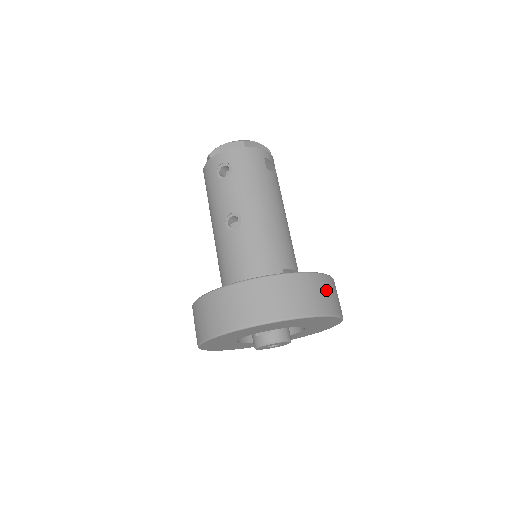
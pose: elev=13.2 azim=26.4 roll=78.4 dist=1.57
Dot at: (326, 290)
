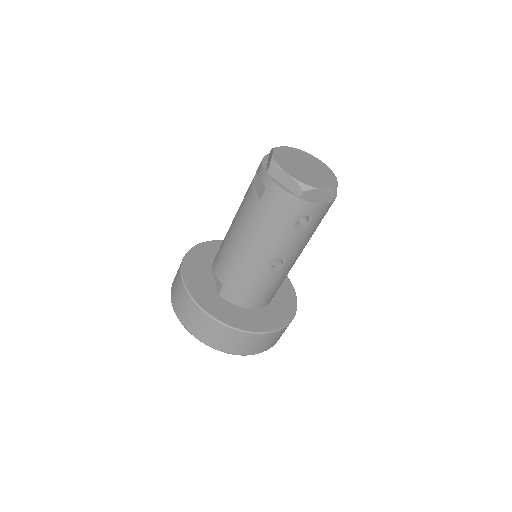
Dot at: occluded
